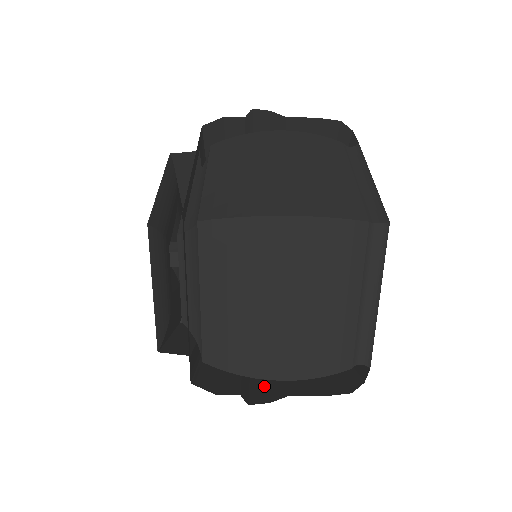
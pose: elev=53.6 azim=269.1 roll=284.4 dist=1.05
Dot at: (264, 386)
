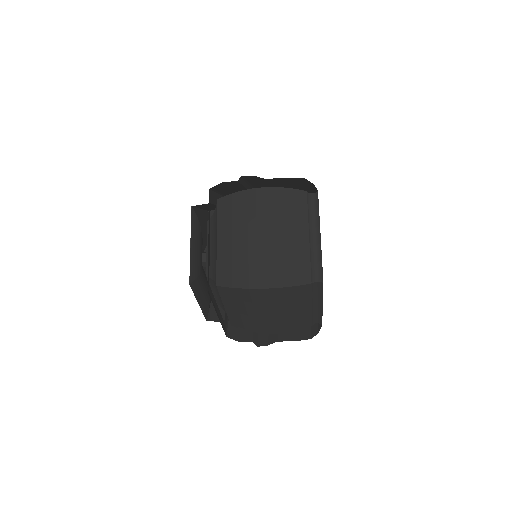
Dot at: occluded
